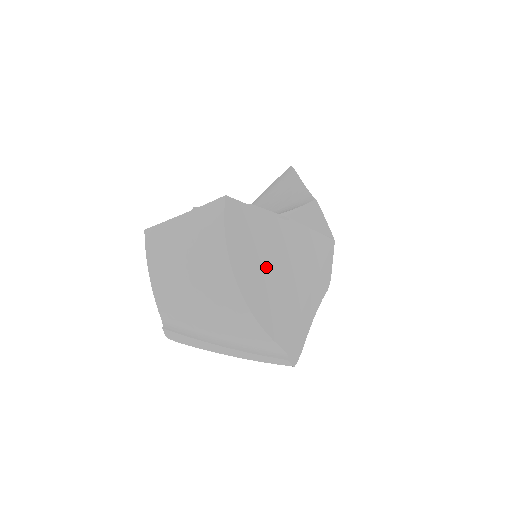
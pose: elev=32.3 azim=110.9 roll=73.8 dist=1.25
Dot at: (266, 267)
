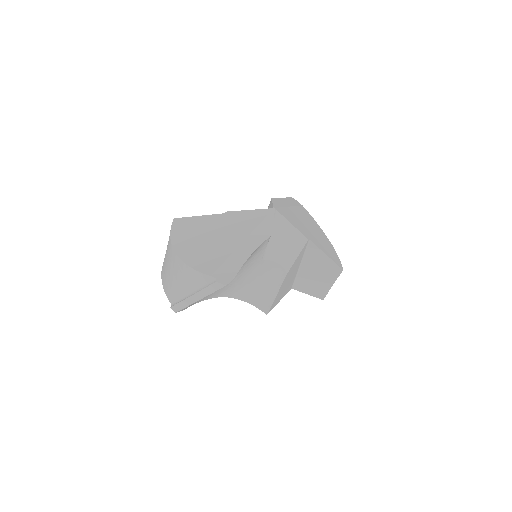
Dot at: (201, 240)
